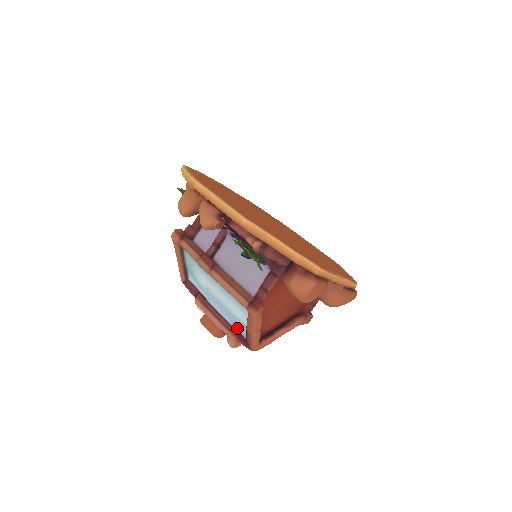
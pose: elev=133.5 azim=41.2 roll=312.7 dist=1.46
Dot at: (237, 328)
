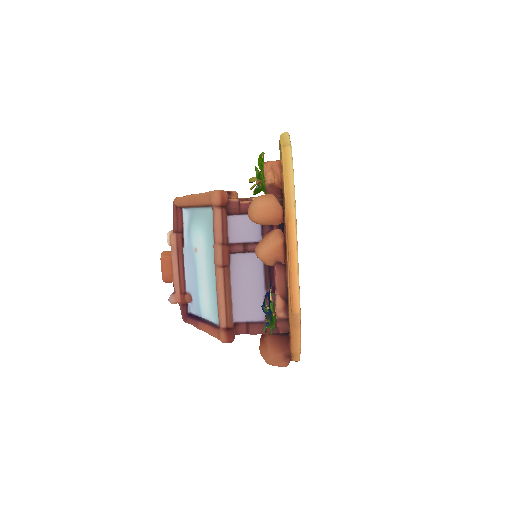
Dot at: (190, 300)
